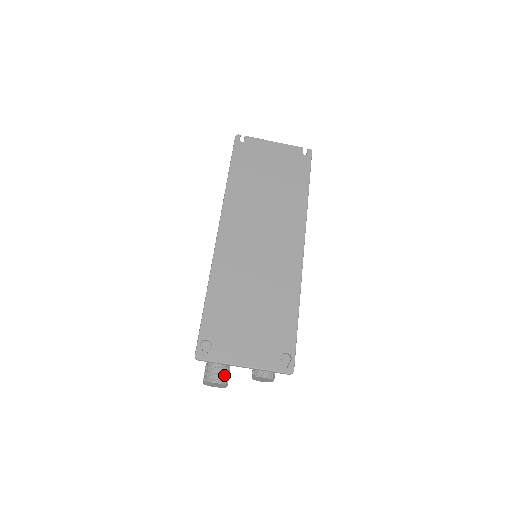
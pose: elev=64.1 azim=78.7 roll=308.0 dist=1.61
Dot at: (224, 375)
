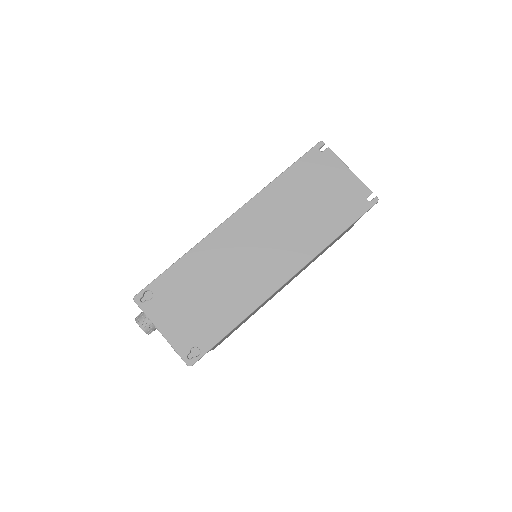
Dot at: (150, 325)
